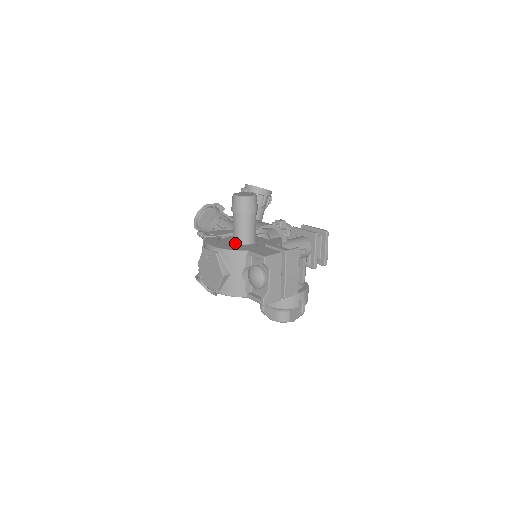
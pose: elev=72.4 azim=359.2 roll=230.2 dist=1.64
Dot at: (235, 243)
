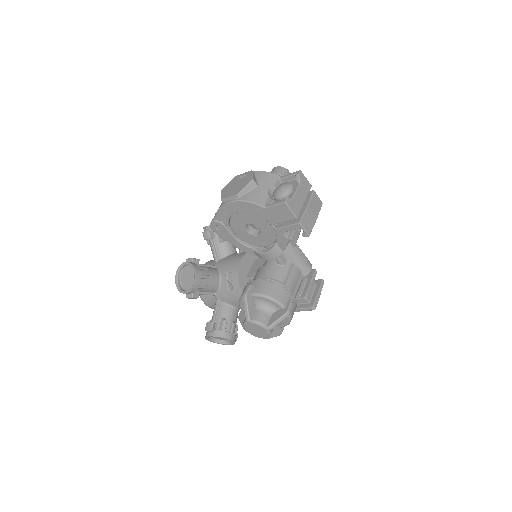
Dot at: occluded
